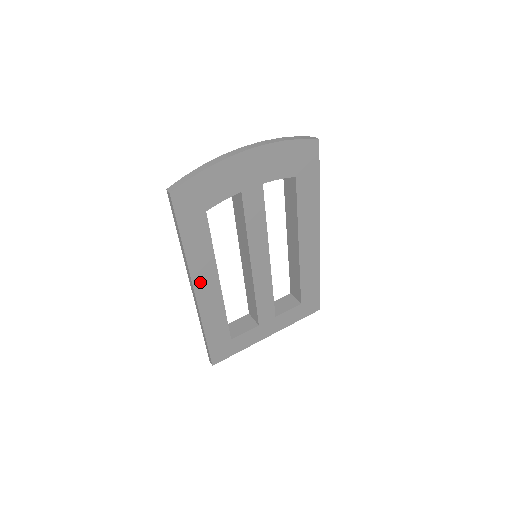
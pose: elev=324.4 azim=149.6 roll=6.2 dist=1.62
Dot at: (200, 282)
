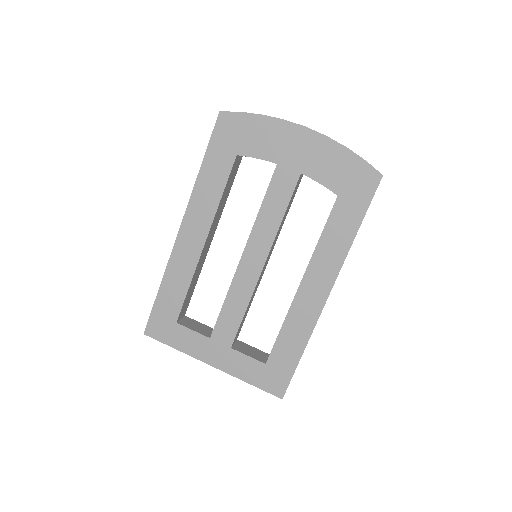
Dot at: (190, 223)
